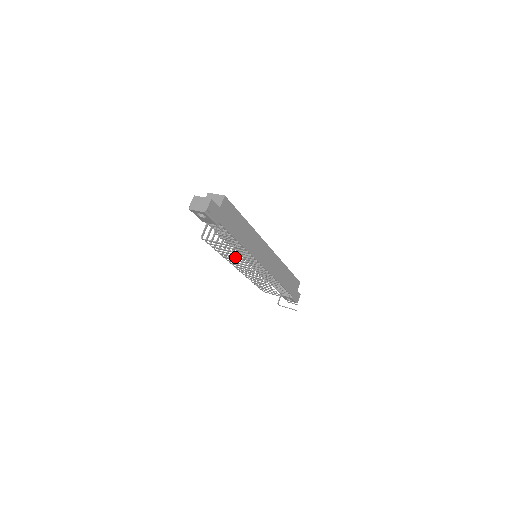
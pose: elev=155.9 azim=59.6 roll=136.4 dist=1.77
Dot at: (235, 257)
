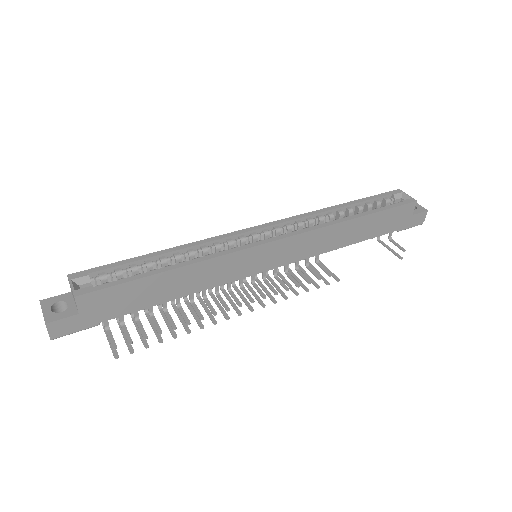
Dot at: occluded
